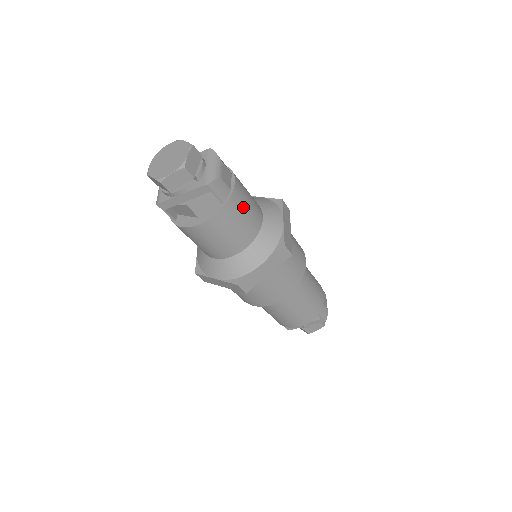
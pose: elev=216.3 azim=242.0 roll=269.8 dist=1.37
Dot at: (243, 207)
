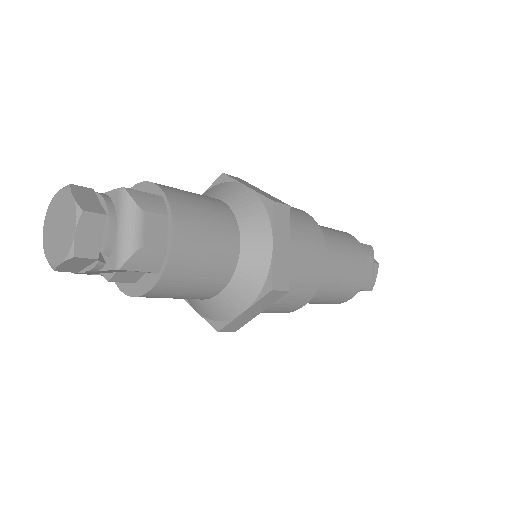
Dot at: (196, 259)
